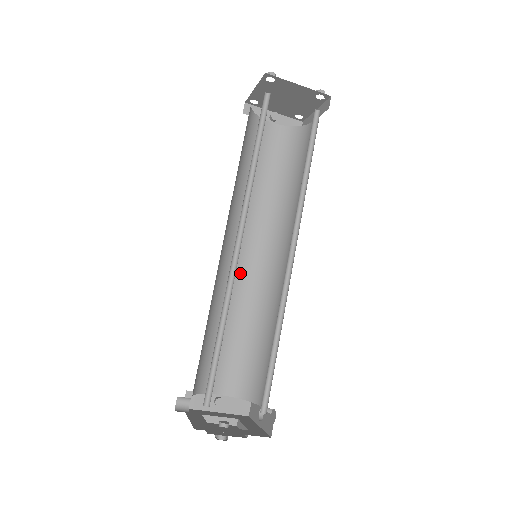
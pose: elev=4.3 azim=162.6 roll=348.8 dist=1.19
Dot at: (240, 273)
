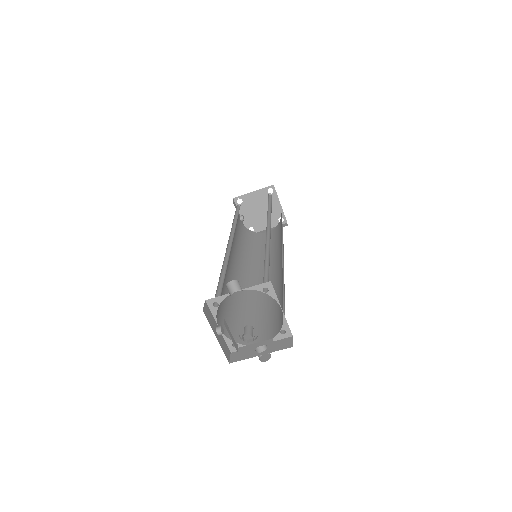
Dot at: (230, 267)
